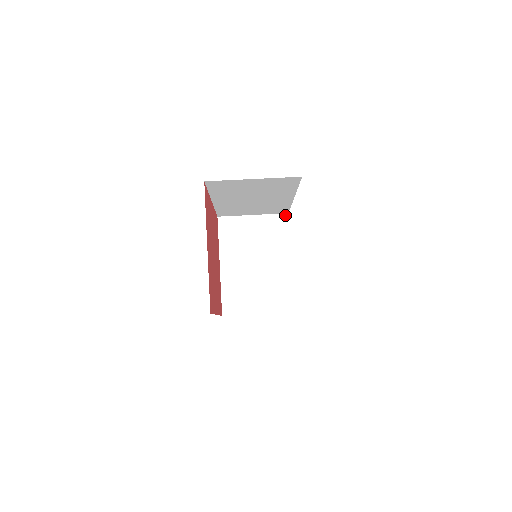
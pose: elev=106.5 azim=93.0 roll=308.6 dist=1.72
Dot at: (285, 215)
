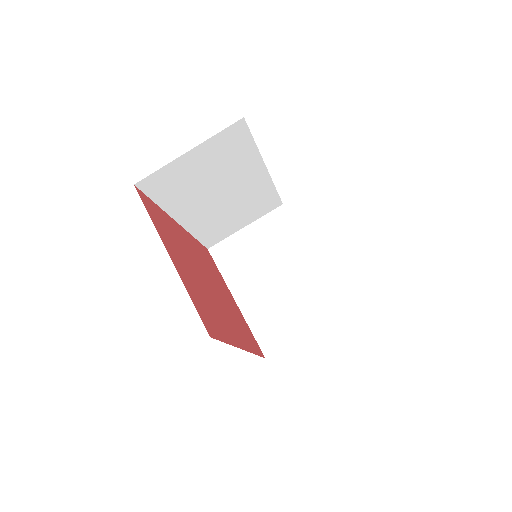
Dot at: (280, 208)
